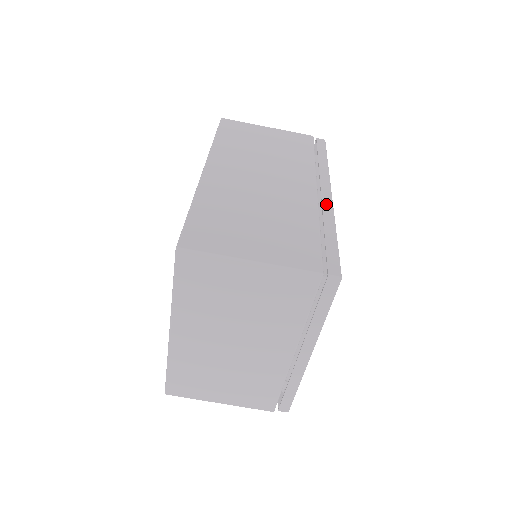
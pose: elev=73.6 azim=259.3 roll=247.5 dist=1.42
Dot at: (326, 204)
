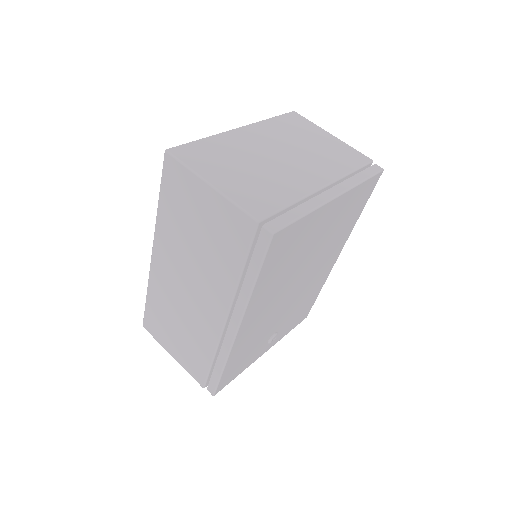
Dot at: occluded
